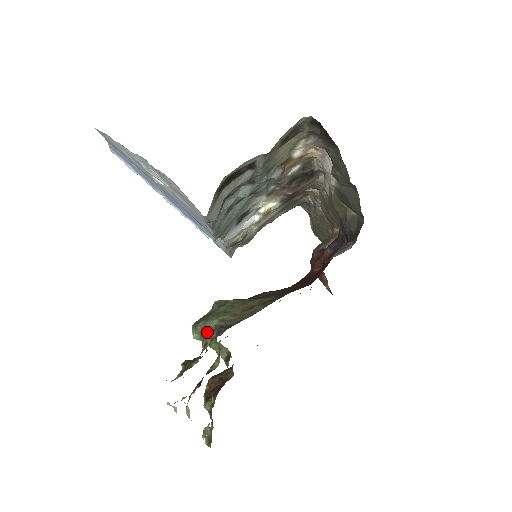
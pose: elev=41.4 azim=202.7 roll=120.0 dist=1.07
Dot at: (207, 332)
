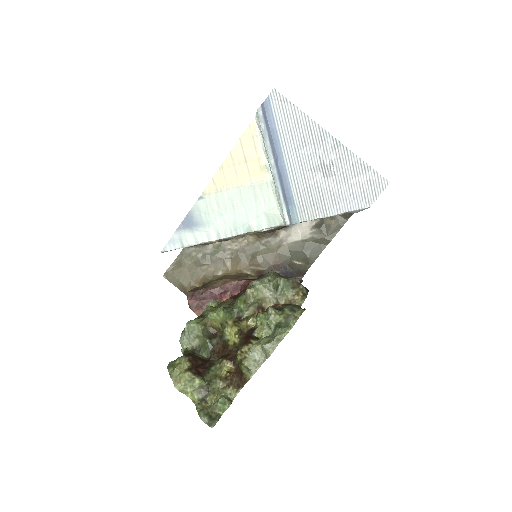
Dot at: occluded
